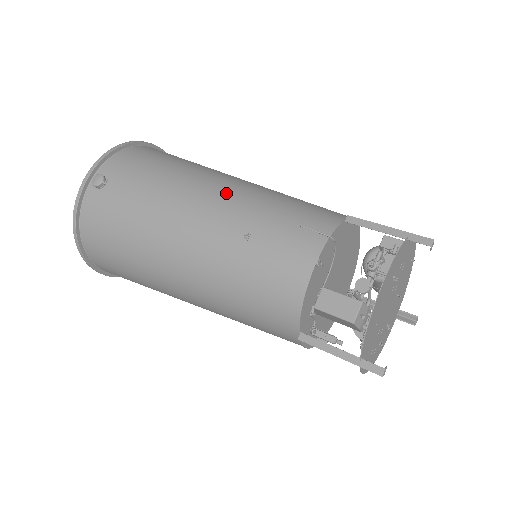
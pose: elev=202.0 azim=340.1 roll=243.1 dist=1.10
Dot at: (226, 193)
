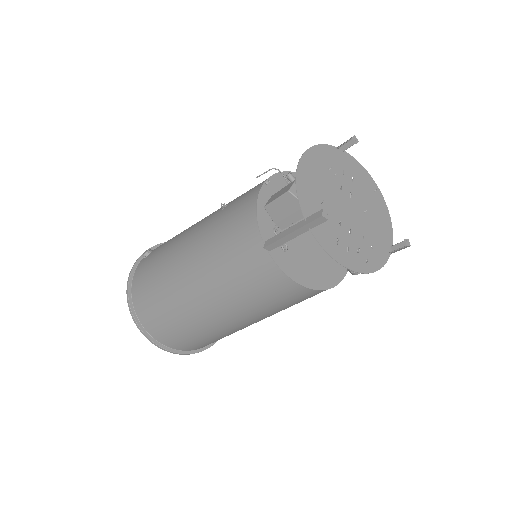
Dot at: occluded
